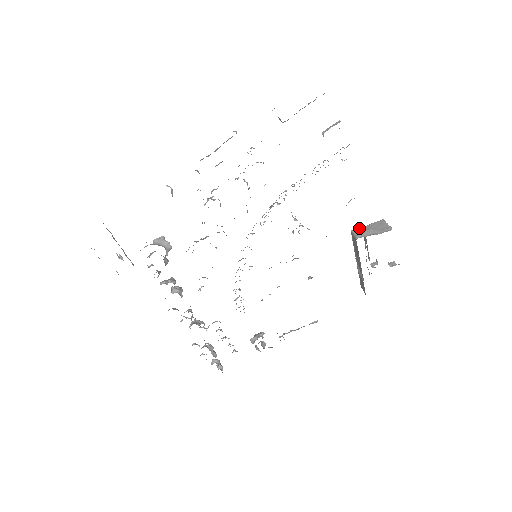
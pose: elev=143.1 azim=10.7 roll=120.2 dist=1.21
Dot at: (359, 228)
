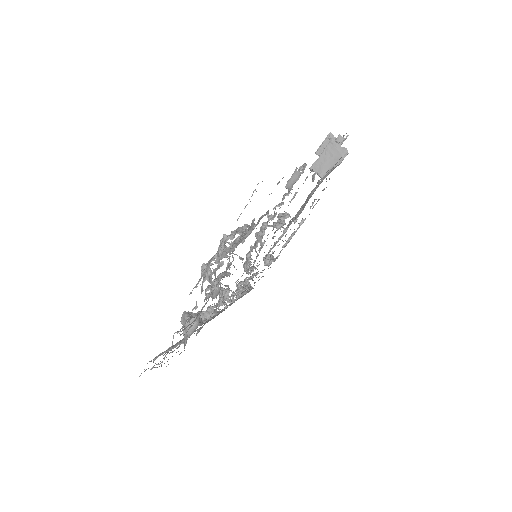
Dot at: (316, 163)
